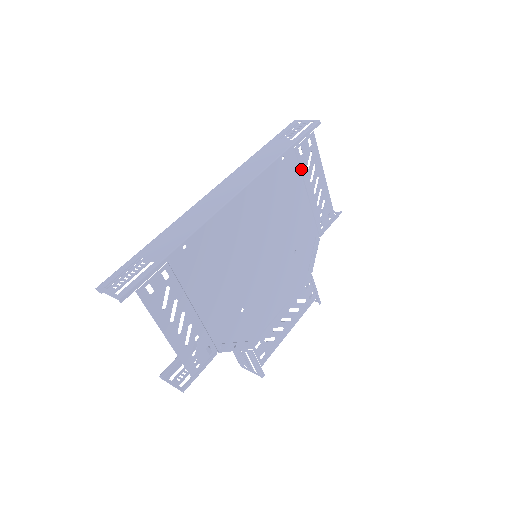
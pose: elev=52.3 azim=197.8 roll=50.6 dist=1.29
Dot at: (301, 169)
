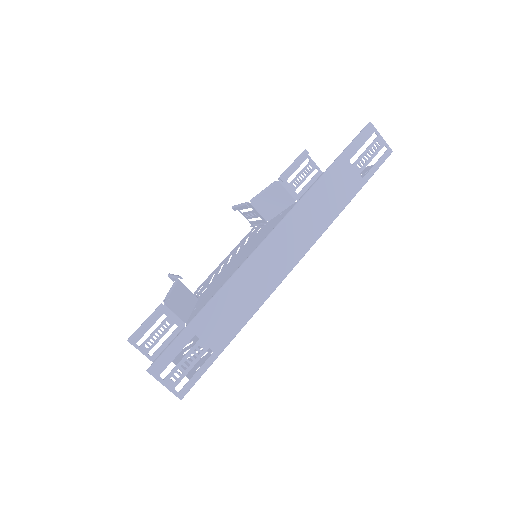
Dot at: occluded
